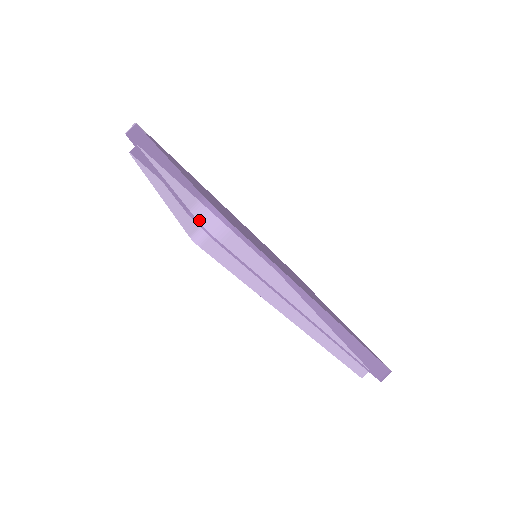
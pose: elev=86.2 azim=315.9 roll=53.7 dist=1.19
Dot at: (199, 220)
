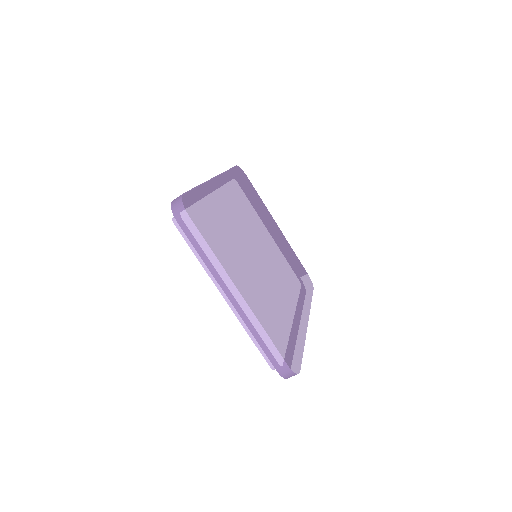
Dot at: (285, 377)
